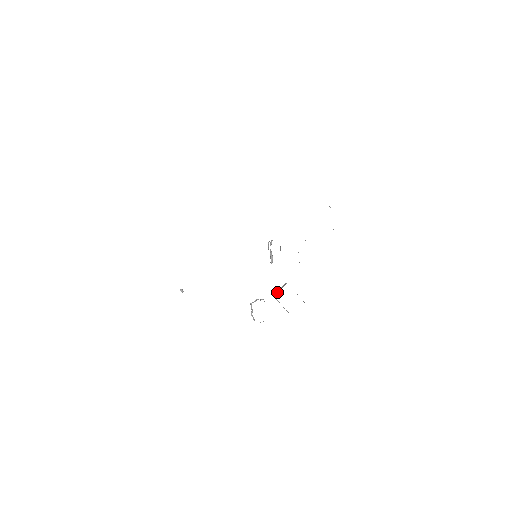
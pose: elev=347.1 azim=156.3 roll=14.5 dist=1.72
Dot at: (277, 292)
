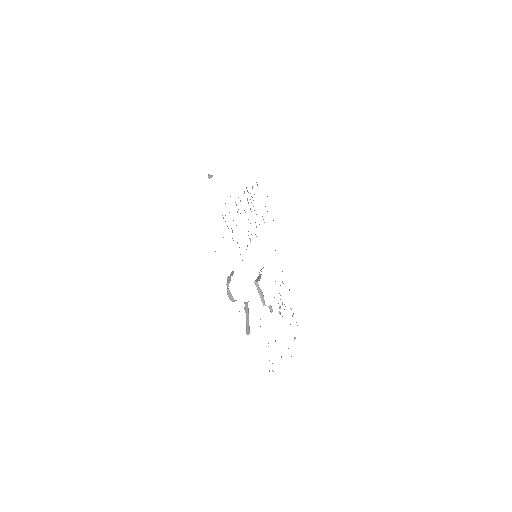
Dot at: occluded
